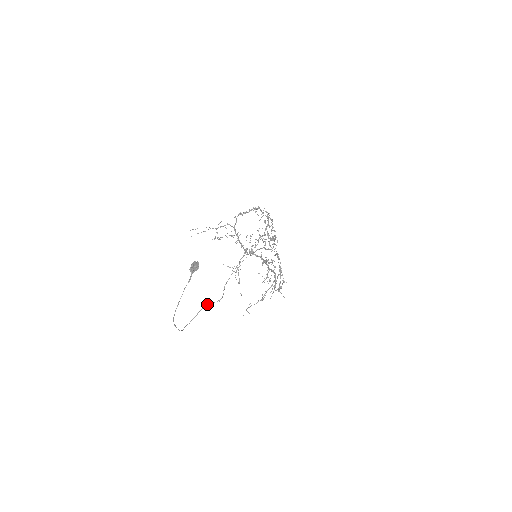
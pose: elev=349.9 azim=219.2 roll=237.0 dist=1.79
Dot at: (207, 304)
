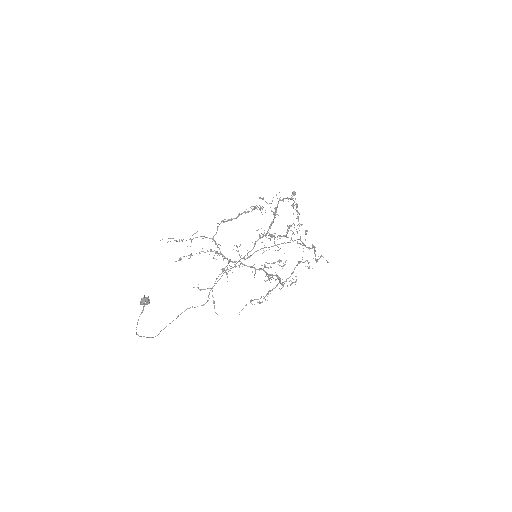
Dot at: (189, 308)
